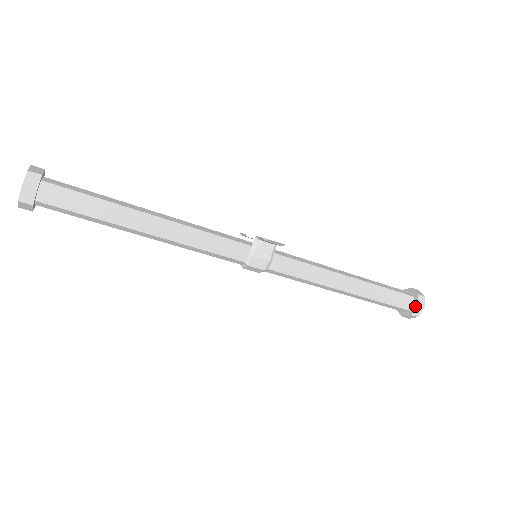
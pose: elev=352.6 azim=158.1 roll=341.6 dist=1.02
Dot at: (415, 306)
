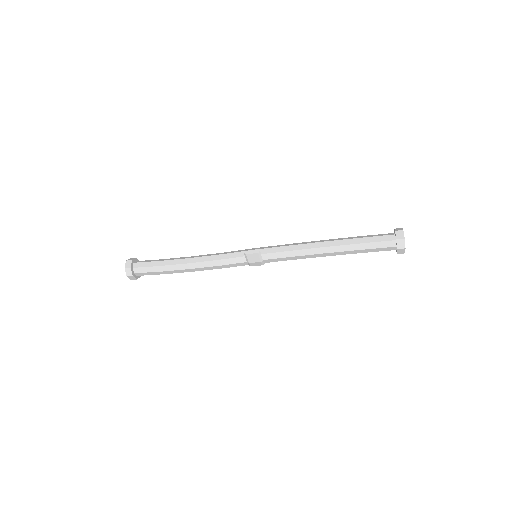
Dot at: (396, 249)
